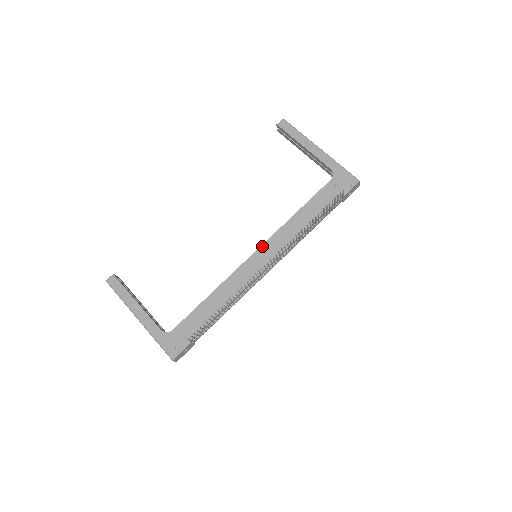
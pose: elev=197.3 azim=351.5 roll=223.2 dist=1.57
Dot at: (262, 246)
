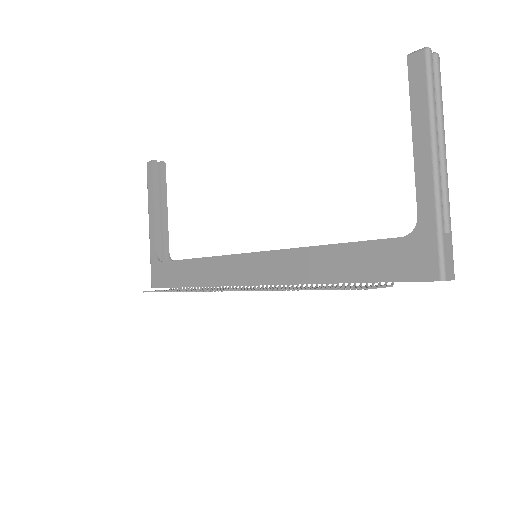
Dot at: (262, 253)
